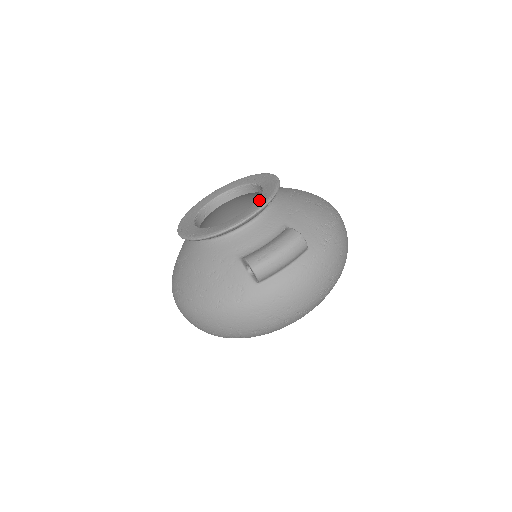
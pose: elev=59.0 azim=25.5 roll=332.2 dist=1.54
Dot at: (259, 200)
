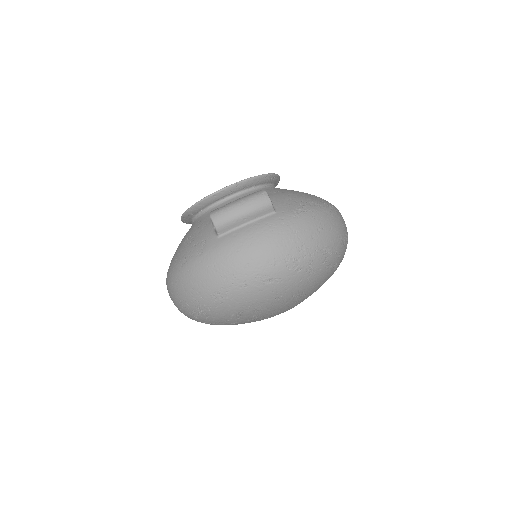
Dot at: occluded
